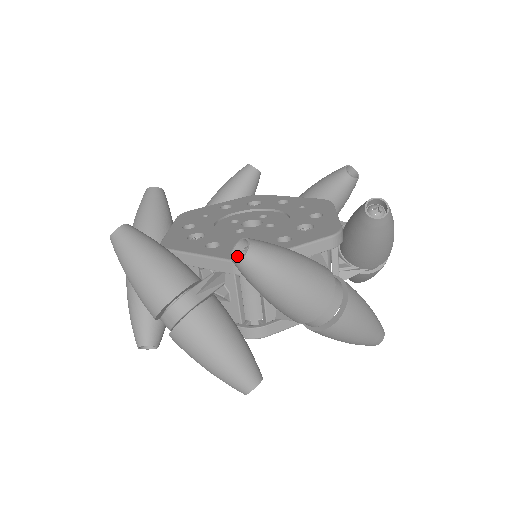
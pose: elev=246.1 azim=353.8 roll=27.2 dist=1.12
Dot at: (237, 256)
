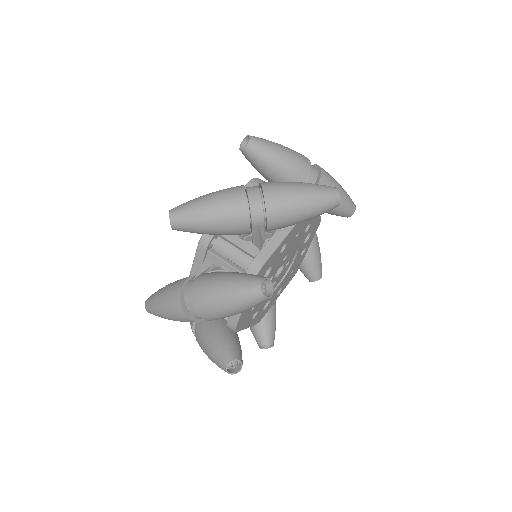
Dot at: occluded
